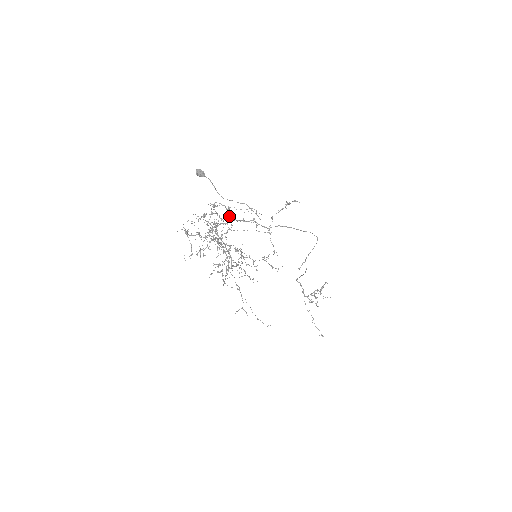
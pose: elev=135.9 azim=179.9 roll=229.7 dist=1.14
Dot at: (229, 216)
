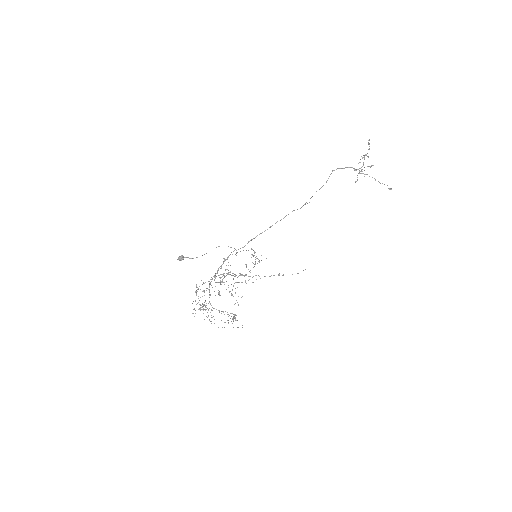
Dot at: (205, 300)
